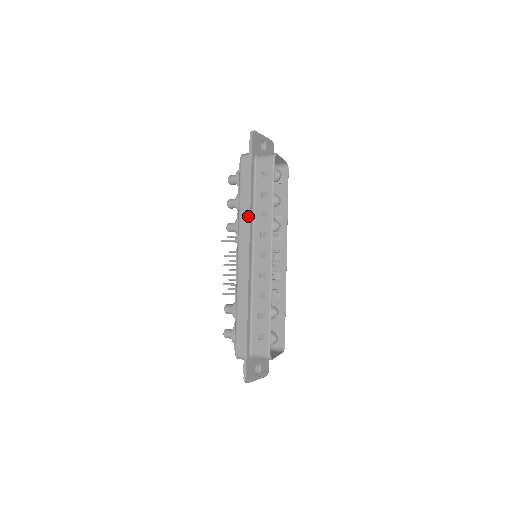
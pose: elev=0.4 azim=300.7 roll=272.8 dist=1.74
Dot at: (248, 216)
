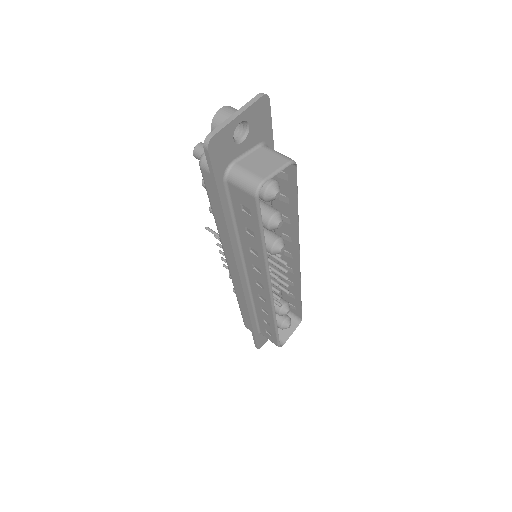
Dot at: (230, 249)
